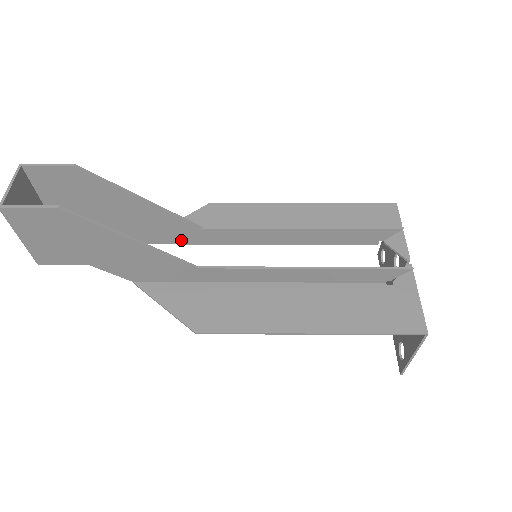
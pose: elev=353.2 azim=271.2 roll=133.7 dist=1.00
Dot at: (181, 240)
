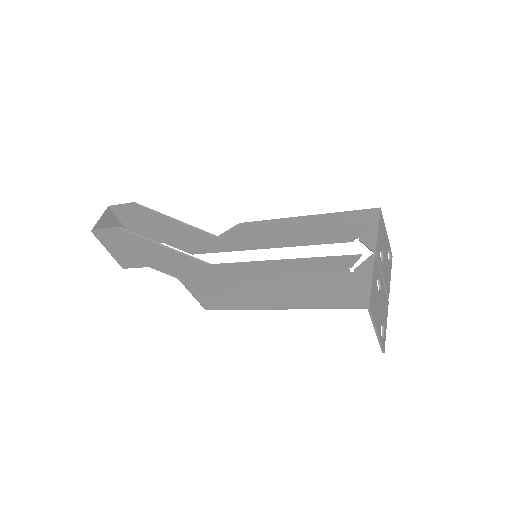
Dot at: (213, 249)
